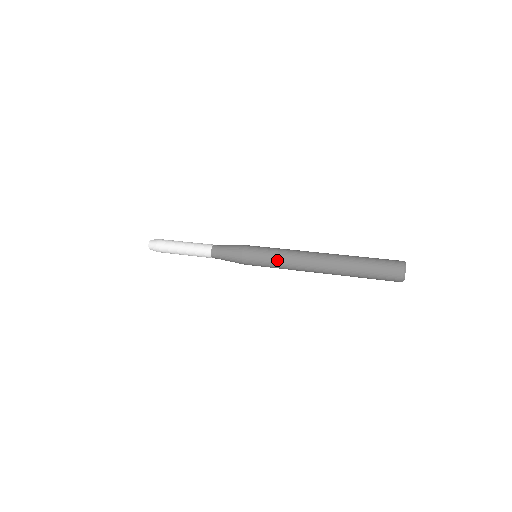
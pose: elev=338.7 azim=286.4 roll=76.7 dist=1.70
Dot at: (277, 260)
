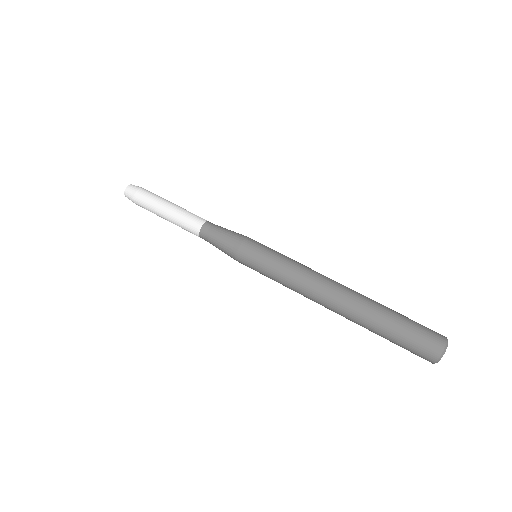
Dot at: occluded
